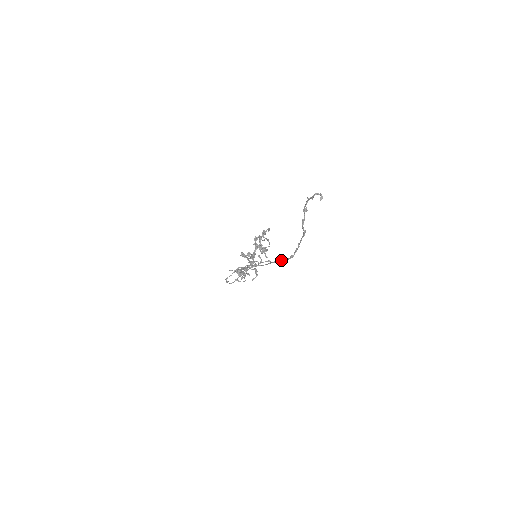
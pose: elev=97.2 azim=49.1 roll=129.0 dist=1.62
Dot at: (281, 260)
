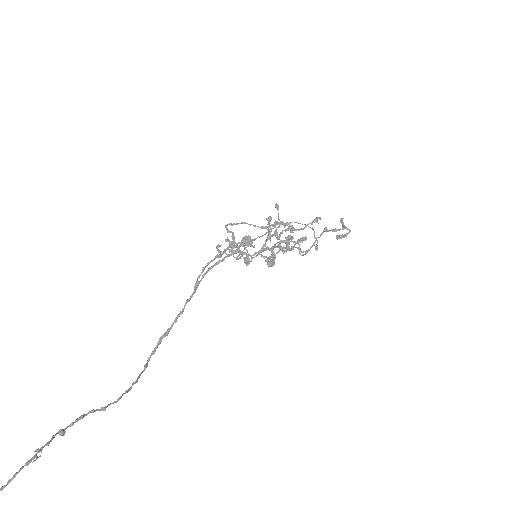
Dot at: (157, 344)
